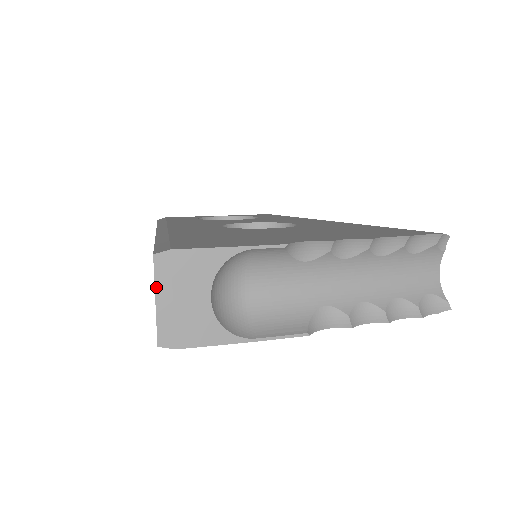
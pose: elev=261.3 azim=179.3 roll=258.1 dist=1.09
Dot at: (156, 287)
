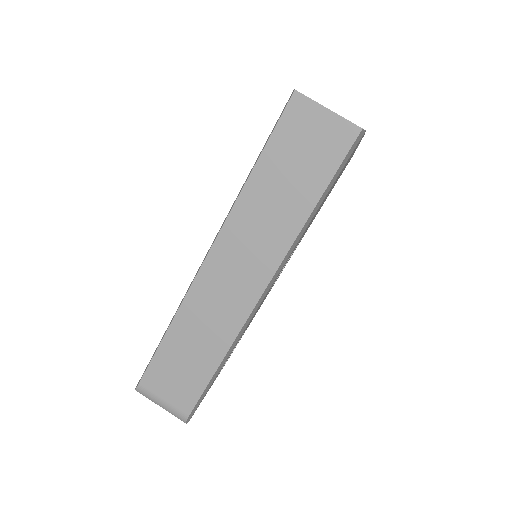
Dot at: (318, 103)
